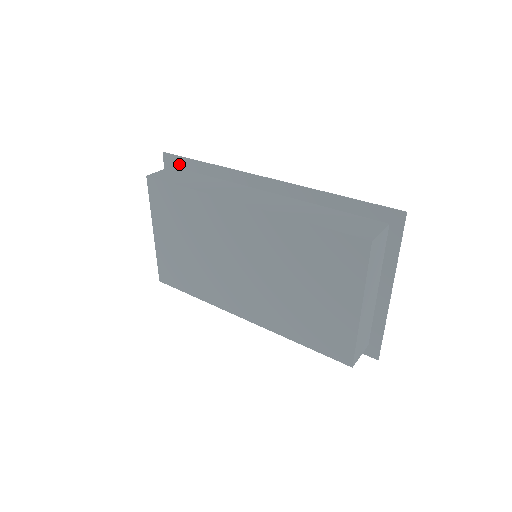
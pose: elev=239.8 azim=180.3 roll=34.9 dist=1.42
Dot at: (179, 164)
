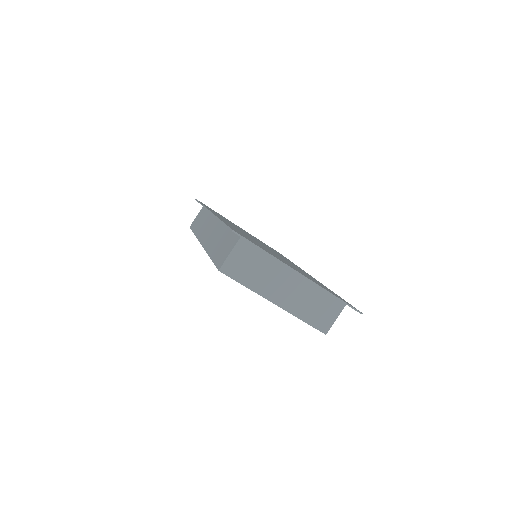
Dot at: occluded
